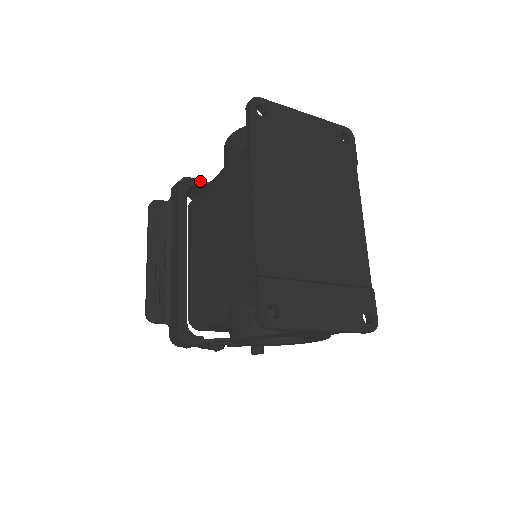
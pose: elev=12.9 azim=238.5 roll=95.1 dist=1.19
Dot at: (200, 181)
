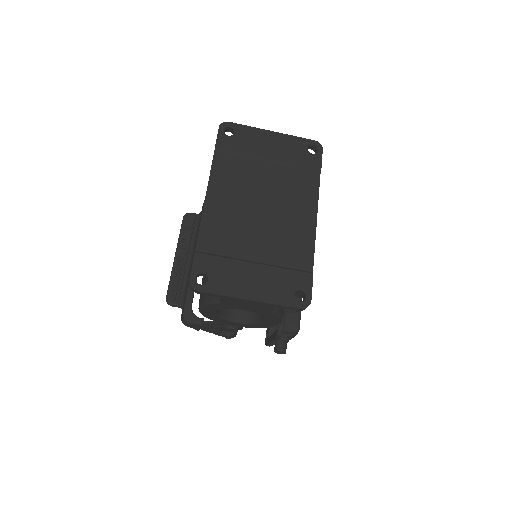
Dot at: occluded
